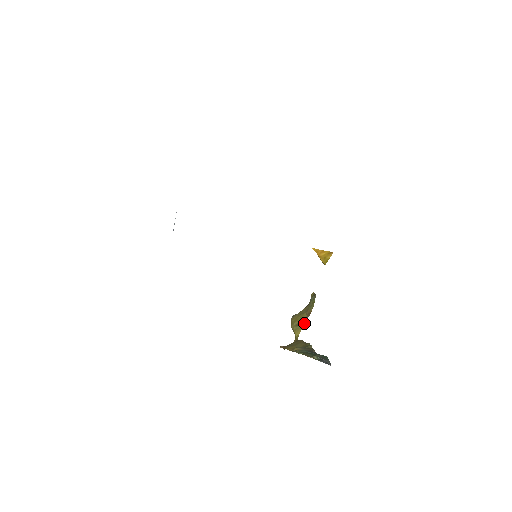
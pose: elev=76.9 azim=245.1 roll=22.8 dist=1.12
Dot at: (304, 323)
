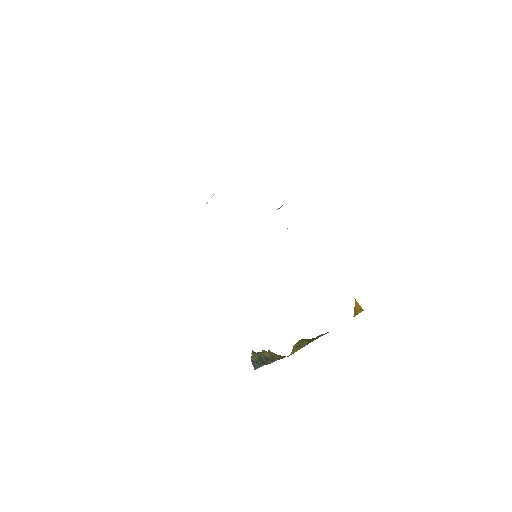
Dot at: occluded
